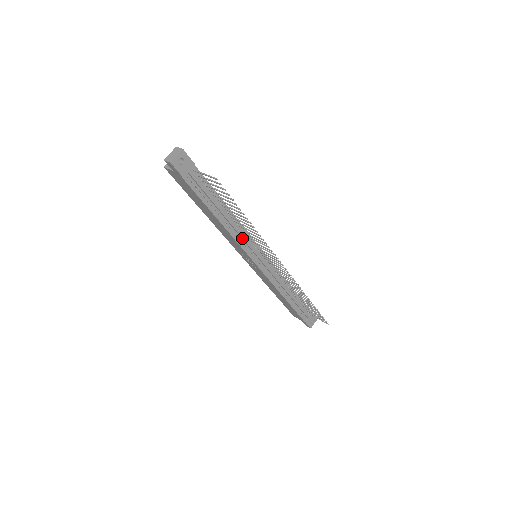
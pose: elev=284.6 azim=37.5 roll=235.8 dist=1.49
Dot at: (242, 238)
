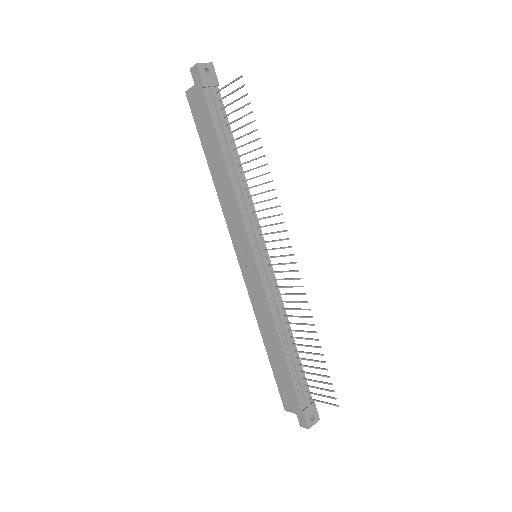
Dot at: (246, 207)
